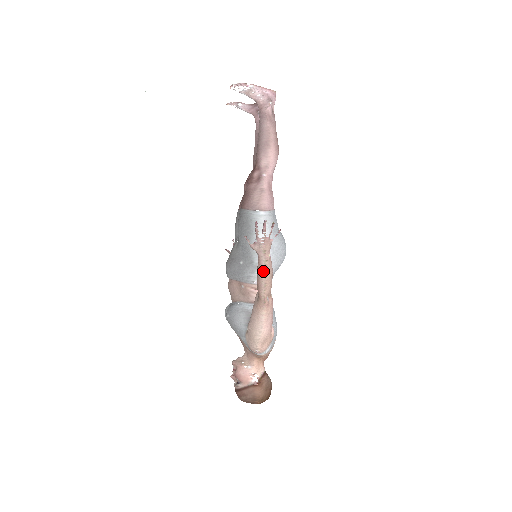
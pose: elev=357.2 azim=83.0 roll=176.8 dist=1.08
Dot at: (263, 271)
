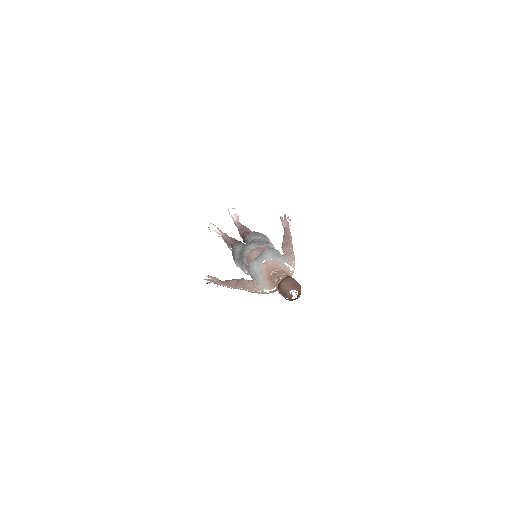
Dot at: (290, 232)
